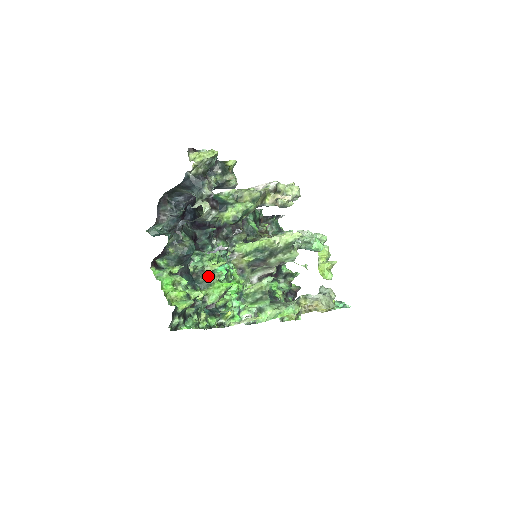
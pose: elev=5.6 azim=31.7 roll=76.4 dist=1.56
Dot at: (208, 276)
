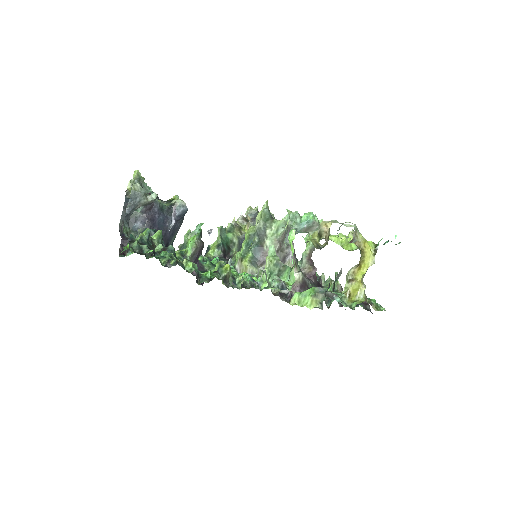
Dot at: (181, 244)
